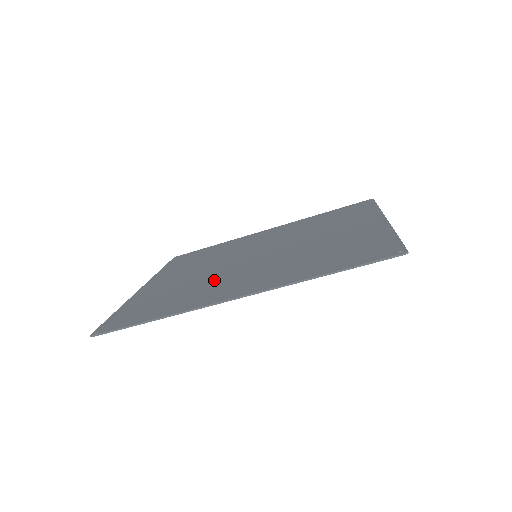
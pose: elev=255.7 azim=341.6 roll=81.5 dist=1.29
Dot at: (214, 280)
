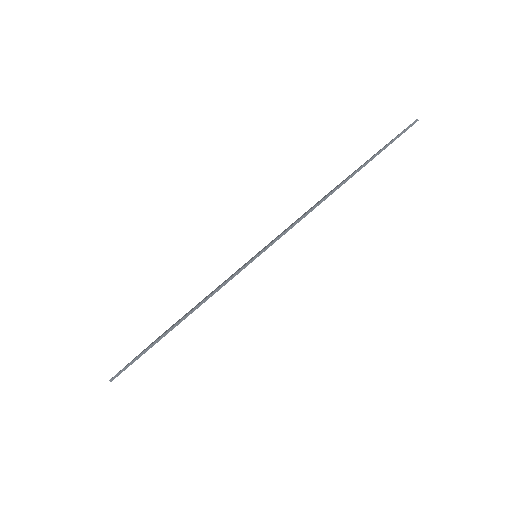
Dot at: occluded
